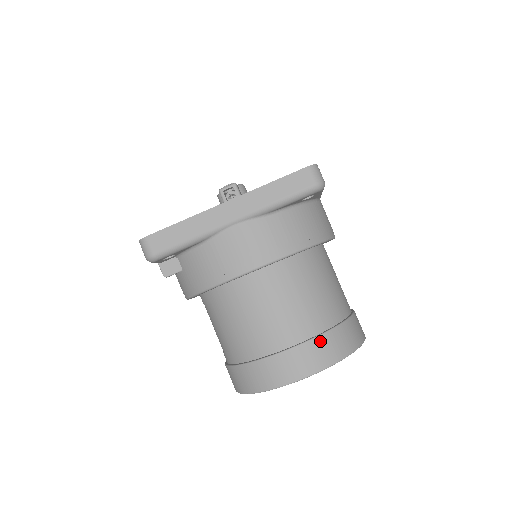
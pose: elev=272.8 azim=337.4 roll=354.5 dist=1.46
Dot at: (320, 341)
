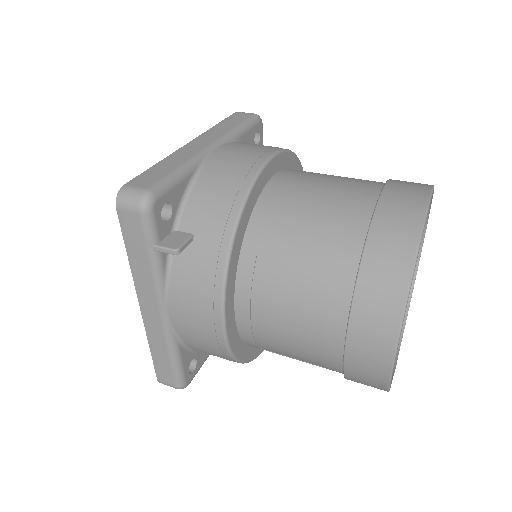
Dot at: (397, 180)
